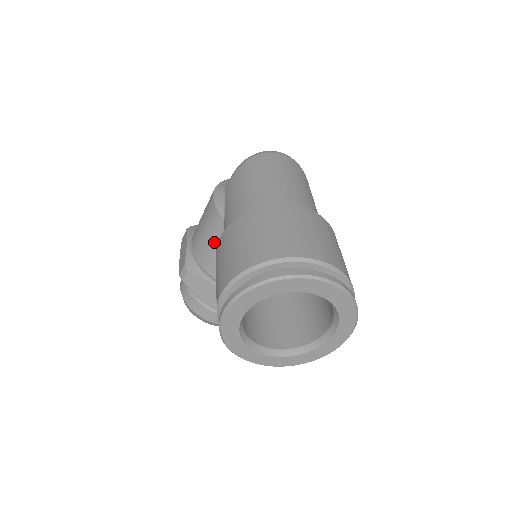
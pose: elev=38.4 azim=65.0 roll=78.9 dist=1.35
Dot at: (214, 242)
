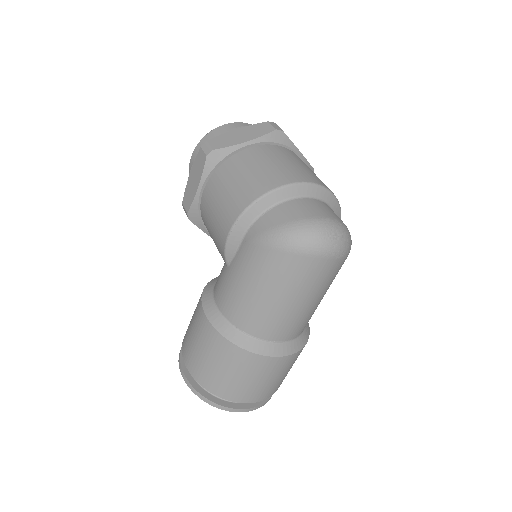
Dot at: (216, 246)
